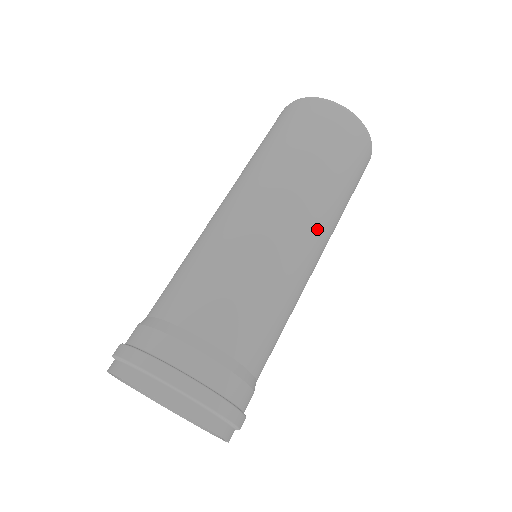
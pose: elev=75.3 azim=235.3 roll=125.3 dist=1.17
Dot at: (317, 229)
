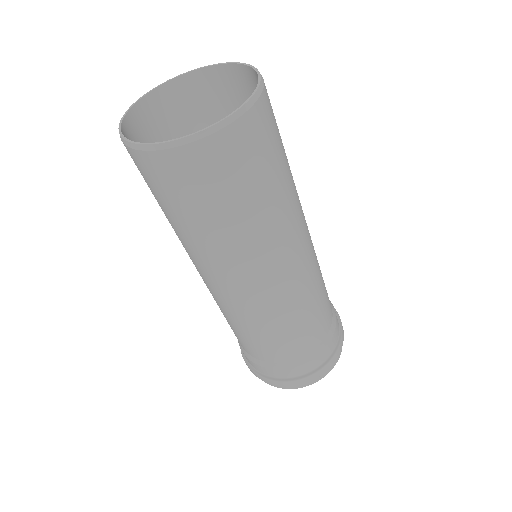
Dot at: (280, 257)
